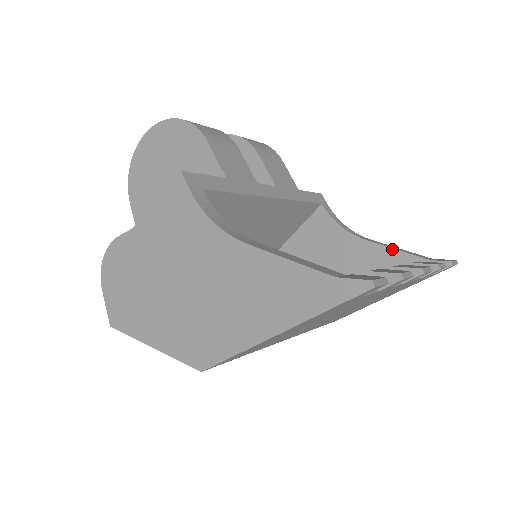
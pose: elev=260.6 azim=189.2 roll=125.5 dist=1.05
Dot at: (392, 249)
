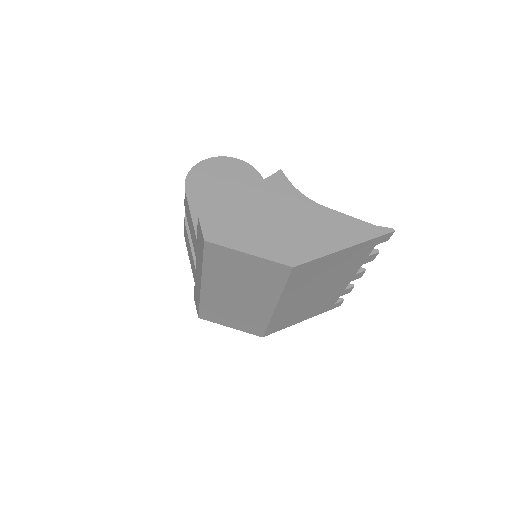
Dot at: occluded
